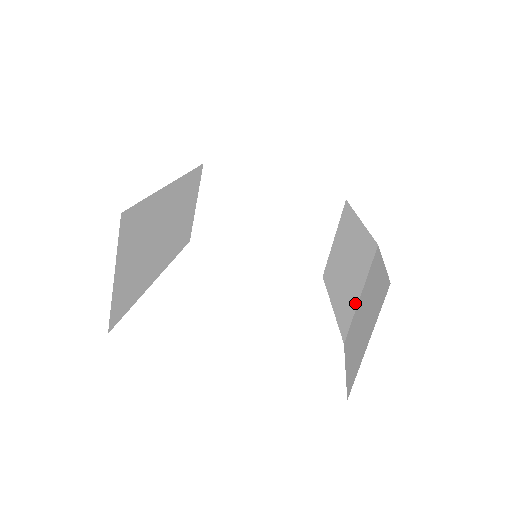
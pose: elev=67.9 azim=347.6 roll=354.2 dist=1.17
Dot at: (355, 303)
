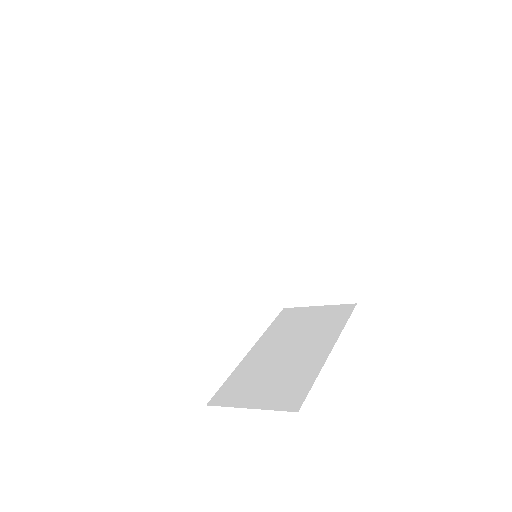
Dot at: (292, 243)
